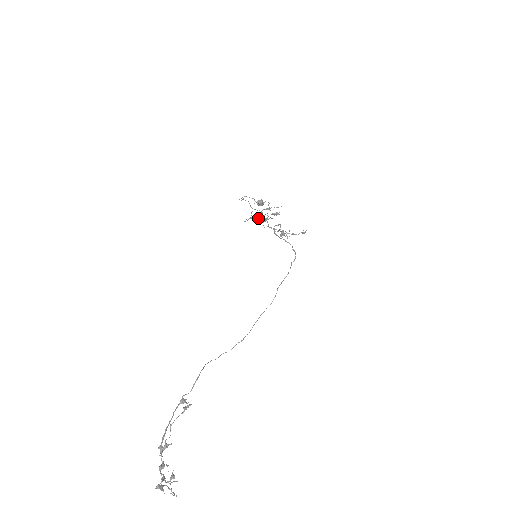
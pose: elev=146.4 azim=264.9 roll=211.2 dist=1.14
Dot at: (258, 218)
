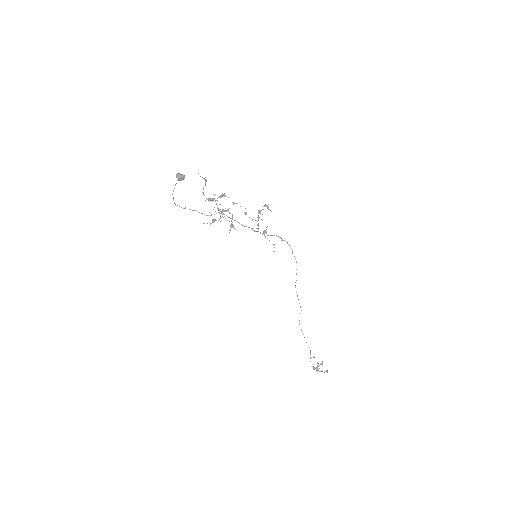
Dot at: occluded
